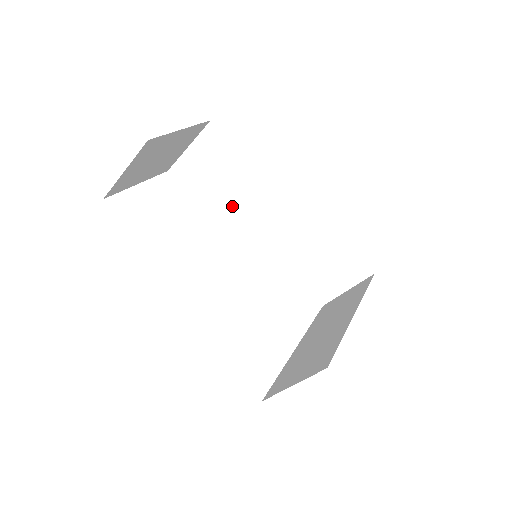
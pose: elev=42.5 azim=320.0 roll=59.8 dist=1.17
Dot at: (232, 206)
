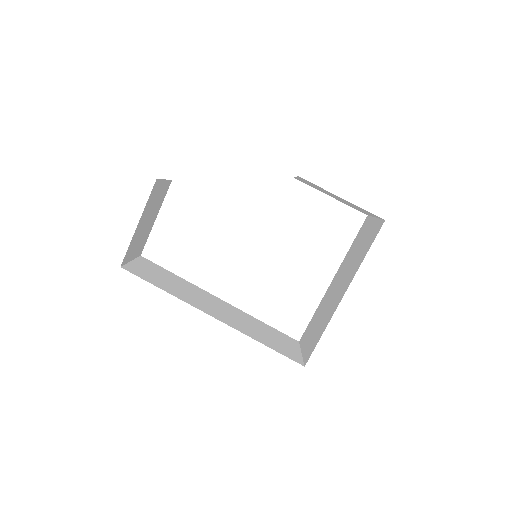
Dot at: occluded
